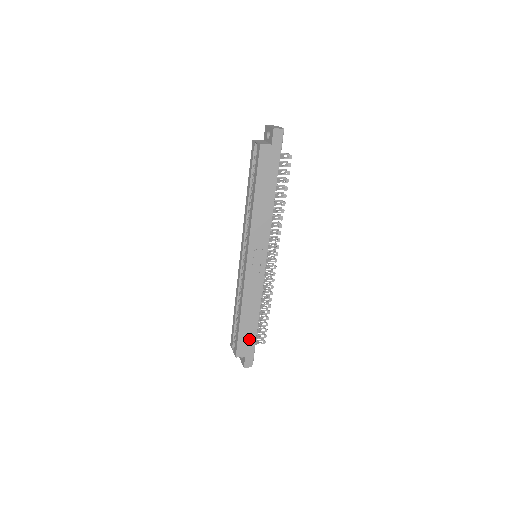
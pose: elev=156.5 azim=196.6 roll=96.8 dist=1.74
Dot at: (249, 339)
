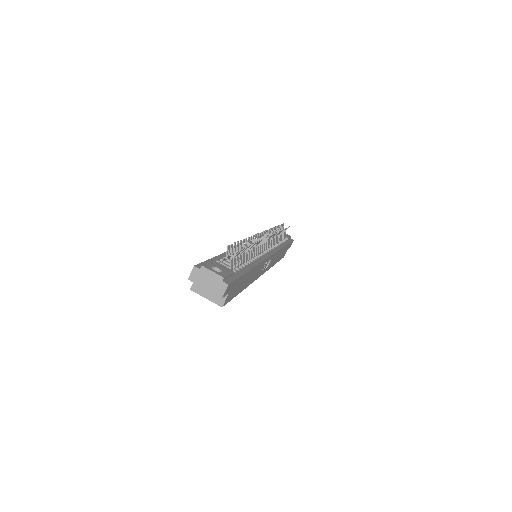
Dot at: (285, 250)
